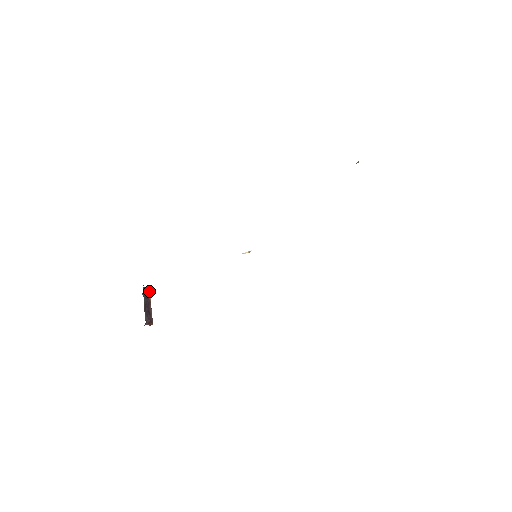
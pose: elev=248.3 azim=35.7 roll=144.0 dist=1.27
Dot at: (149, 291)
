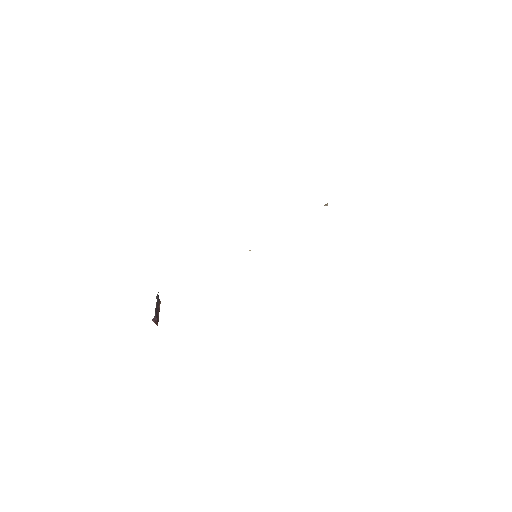
Dot at: (160, 303)
